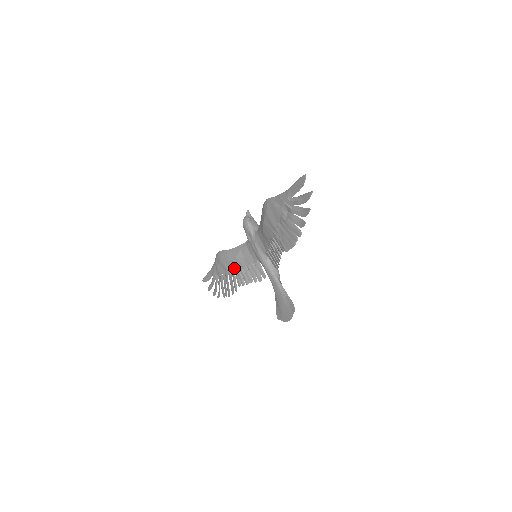
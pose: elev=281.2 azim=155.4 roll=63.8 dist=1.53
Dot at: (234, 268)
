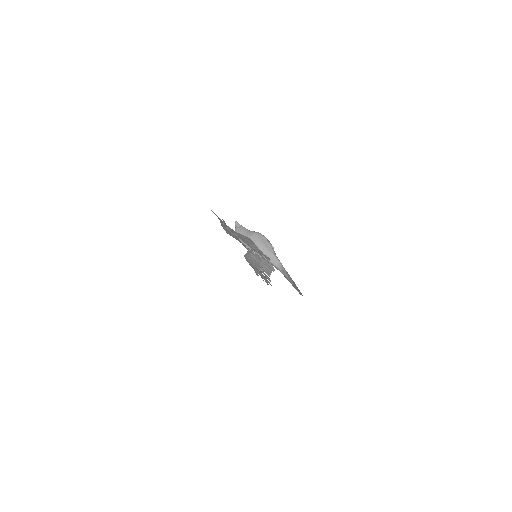
Dot at: (257, 265)
